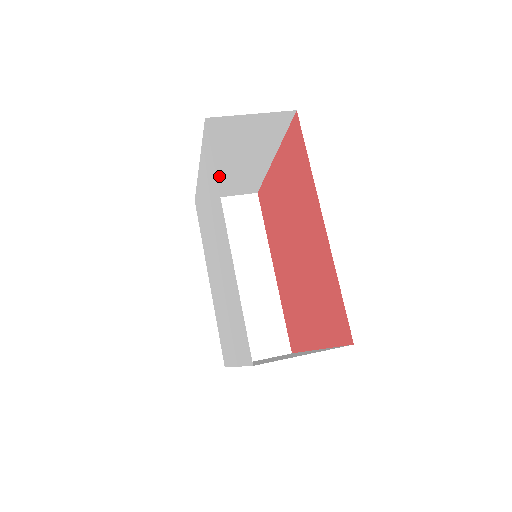
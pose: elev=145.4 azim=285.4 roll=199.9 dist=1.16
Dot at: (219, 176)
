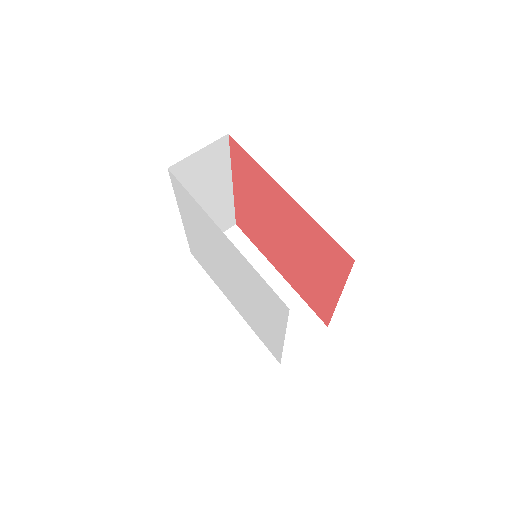
Dot at: occluded
